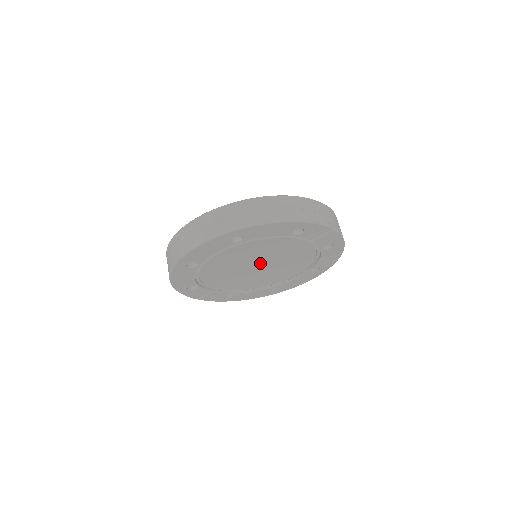
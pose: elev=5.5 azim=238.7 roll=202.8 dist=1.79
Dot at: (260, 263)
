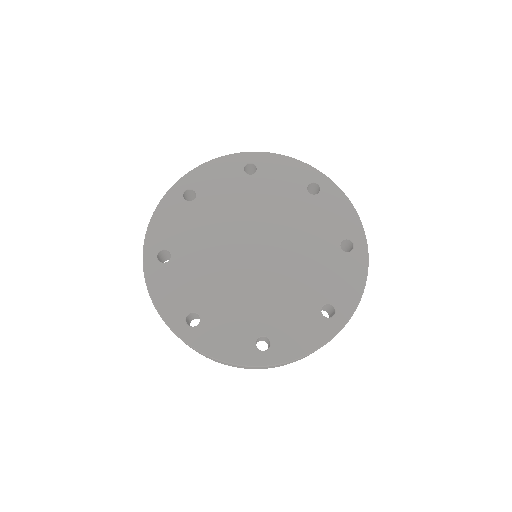
Dot at: occluded
